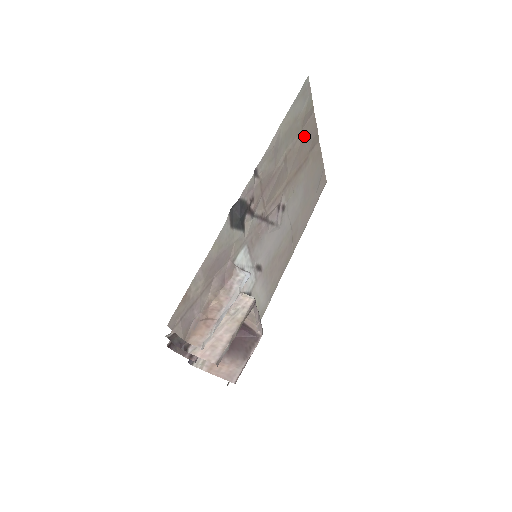
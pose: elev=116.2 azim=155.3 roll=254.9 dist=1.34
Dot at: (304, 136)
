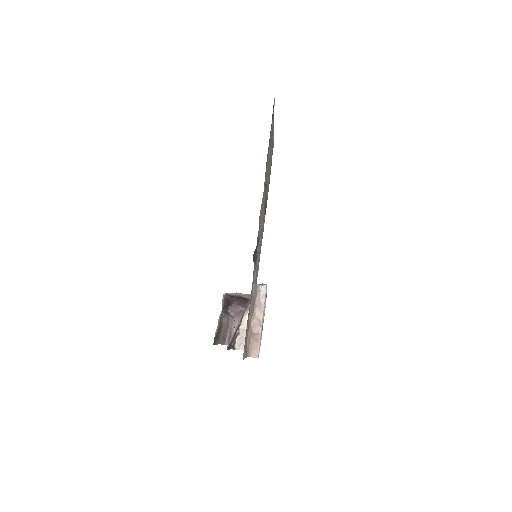
Dot at: occluded
